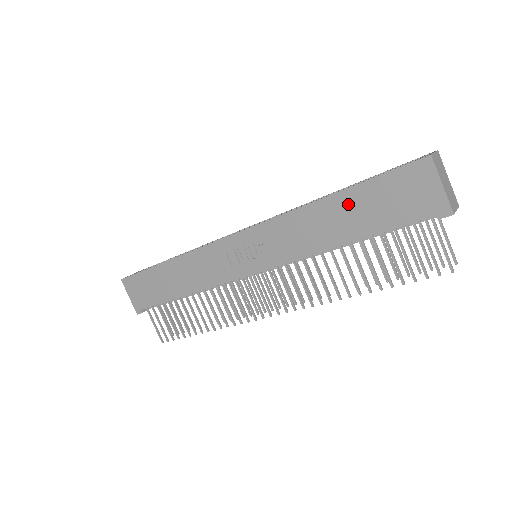
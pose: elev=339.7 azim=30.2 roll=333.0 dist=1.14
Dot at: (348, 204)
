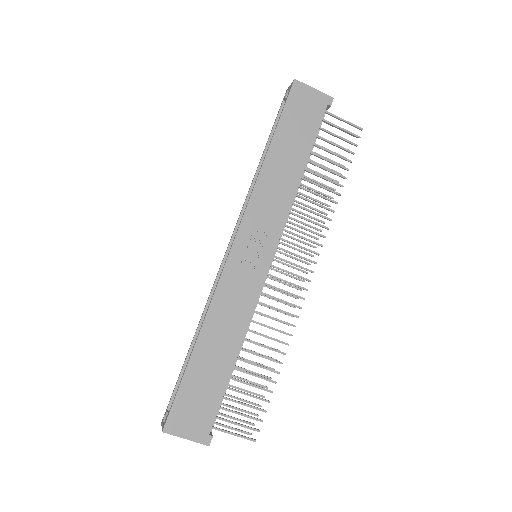
Dot at: (282, 145)
